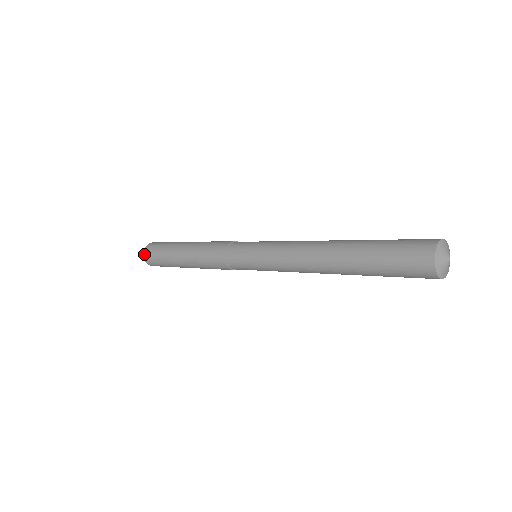
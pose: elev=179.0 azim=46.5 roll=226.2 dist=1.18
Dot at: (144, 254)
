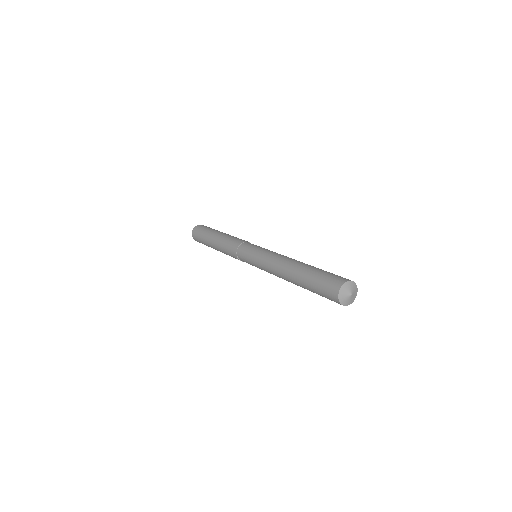
Dot at: (194, 229)
